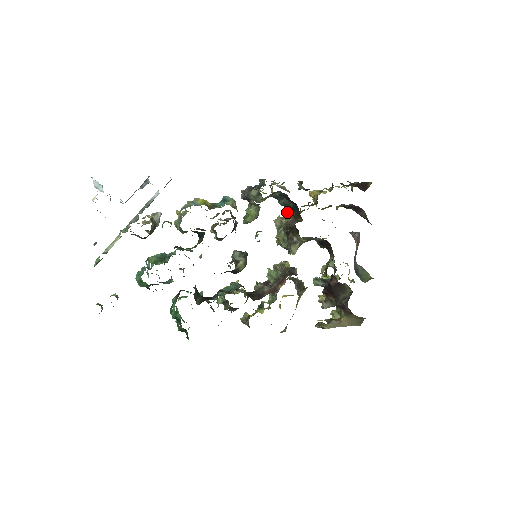
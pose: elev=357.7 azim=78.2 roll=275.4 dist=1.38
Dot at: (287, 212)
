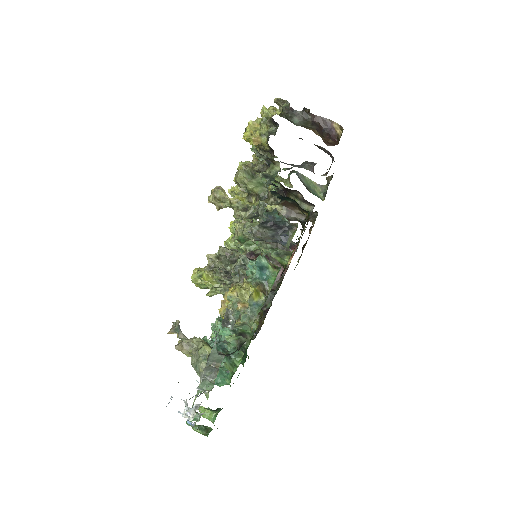
Dot at: occluded
